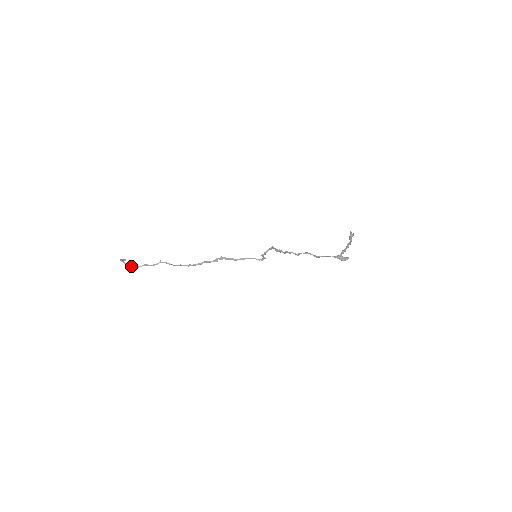
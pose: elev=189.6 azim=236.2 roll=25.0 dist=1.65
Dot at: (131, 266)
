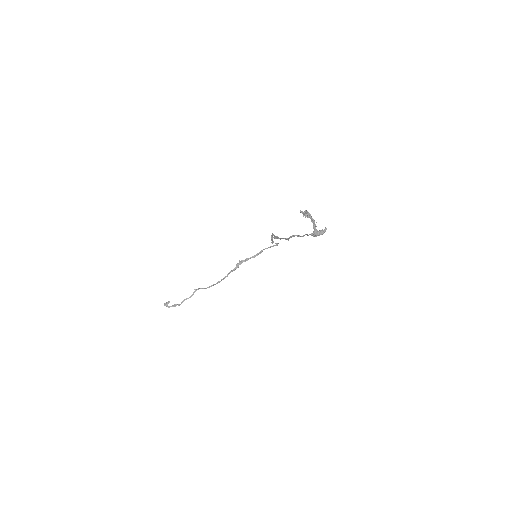
Dot at: (174, 306)
